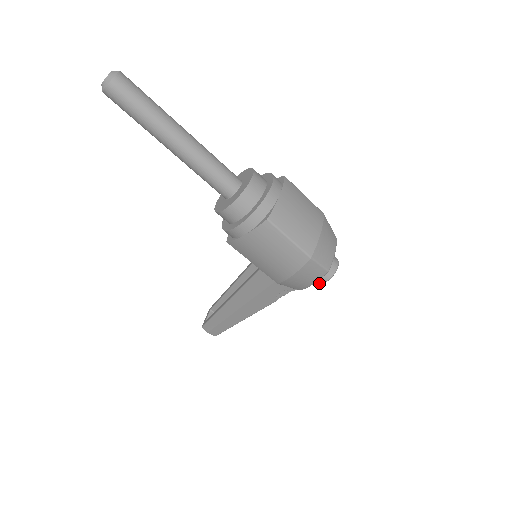
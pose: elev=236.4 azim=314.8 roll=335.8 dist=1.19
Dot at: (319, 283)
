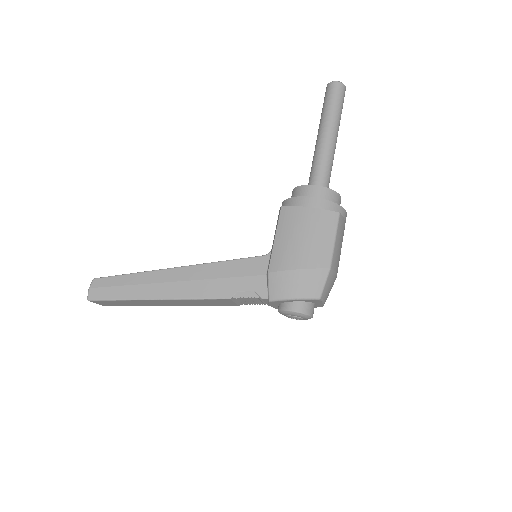
Dot at: (292, 308)
